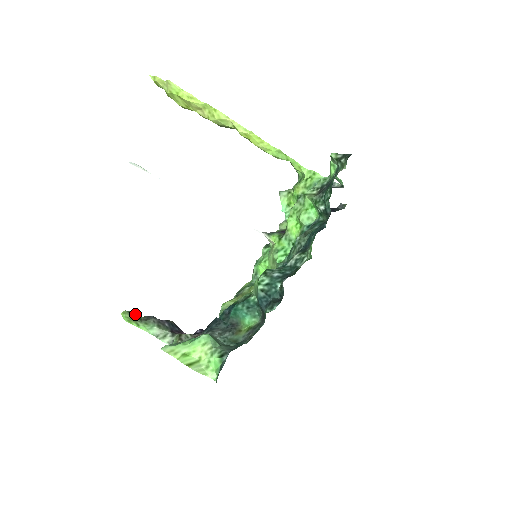
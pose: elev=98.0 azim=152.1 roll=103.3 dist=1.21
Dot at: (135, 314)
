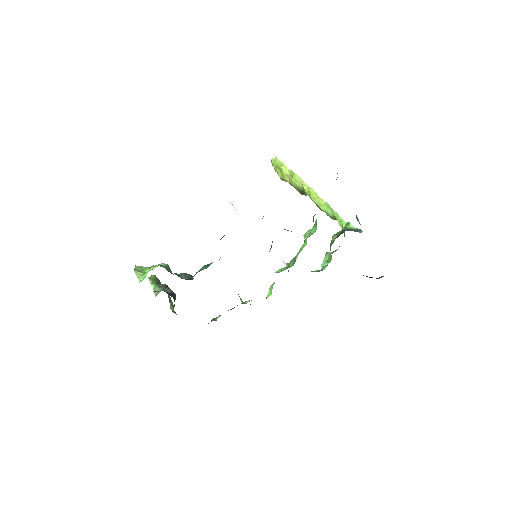
Dot at: (159, 280)
